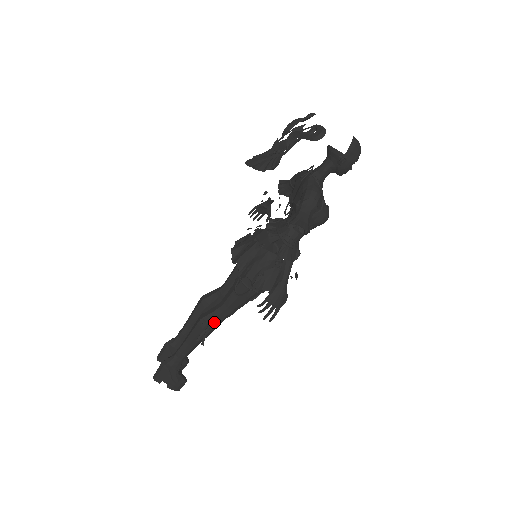
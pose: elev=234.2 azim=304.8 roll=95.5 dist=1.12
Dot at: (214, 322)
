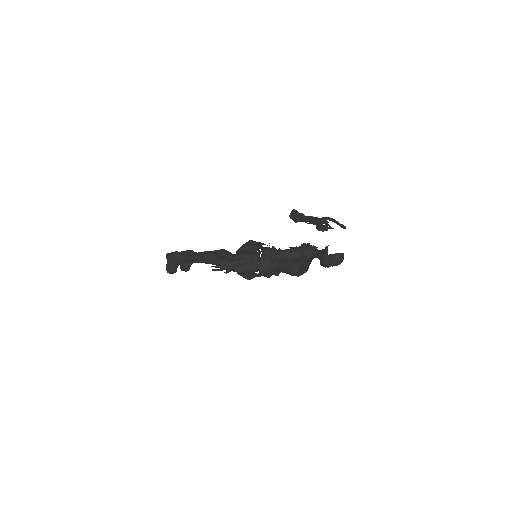
Dot at: (209, 259)
